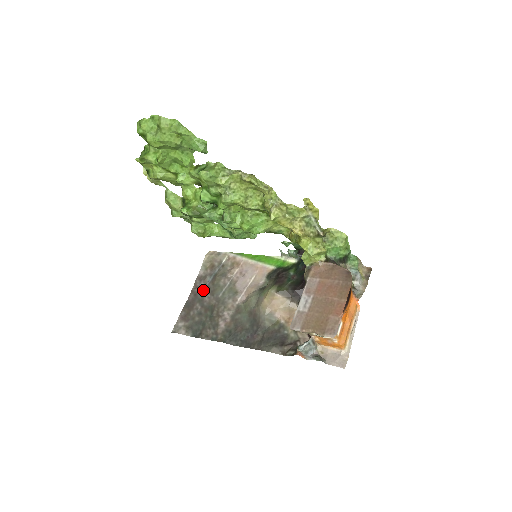
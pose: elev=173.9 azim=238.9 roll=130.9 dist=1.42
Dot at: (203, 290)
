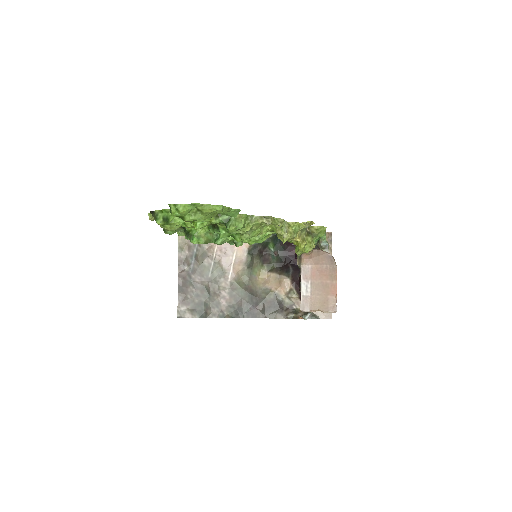
Dot at: (190, 273)
